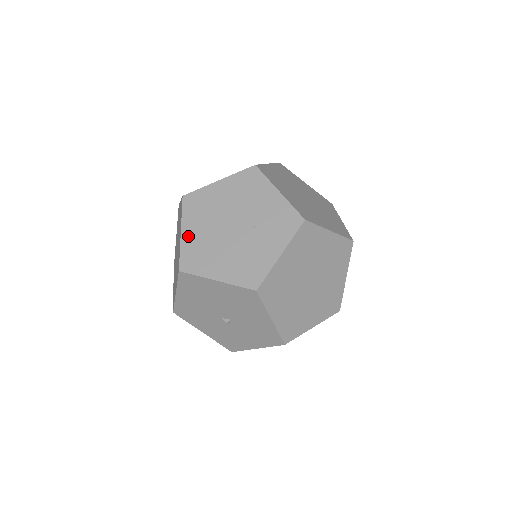
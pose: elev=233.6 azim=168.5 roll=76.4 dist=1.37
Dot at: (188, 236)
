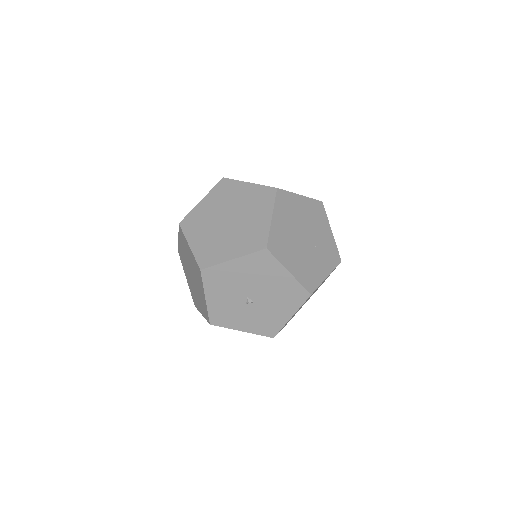
Dot at: (277, 224)
